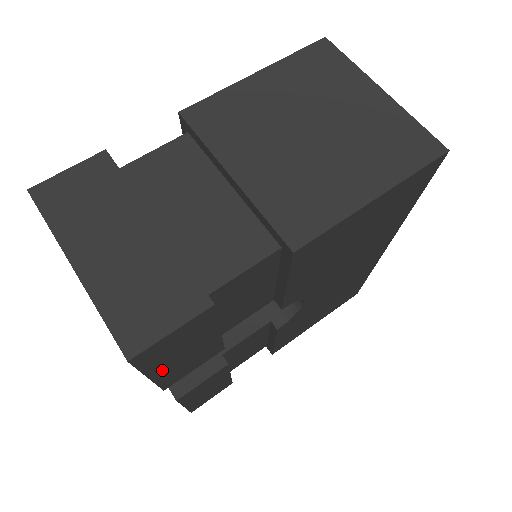
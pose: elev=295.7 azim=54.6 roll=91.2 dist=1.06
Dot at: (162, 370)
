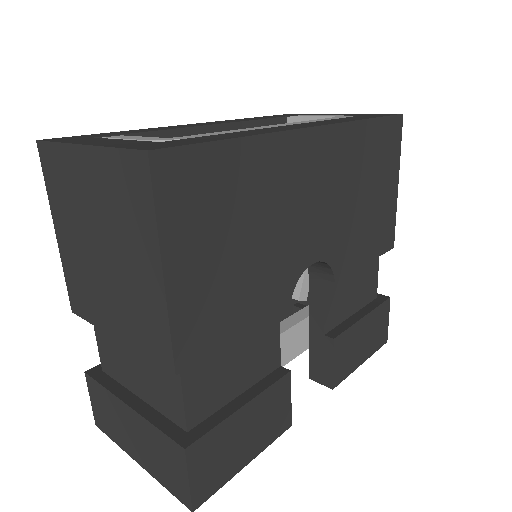
Dot at: (248, 453)
